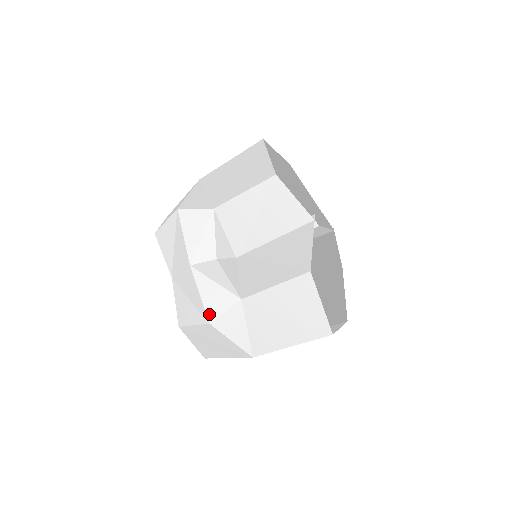
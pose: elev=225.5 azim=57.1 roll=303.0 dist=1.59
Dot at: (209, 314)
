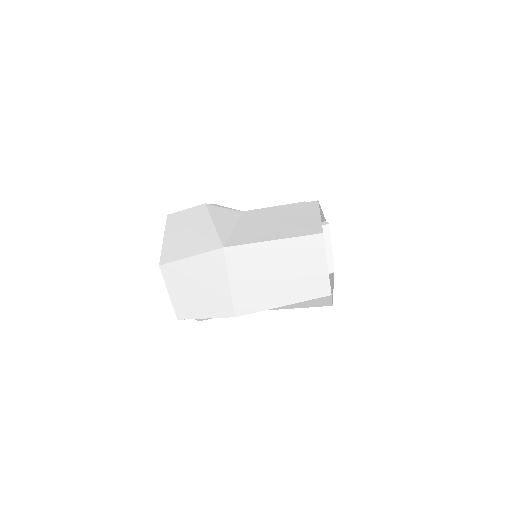
Dot at: occluded
